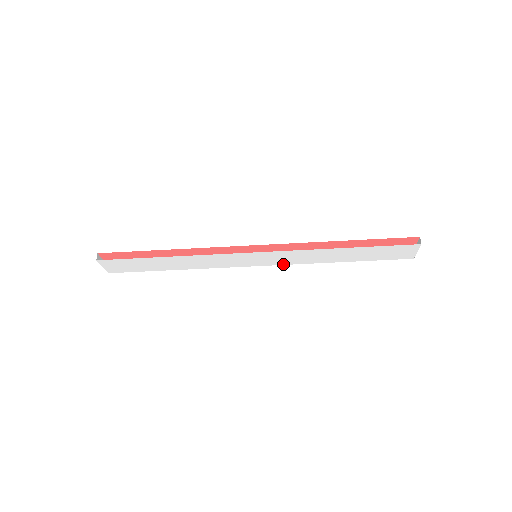
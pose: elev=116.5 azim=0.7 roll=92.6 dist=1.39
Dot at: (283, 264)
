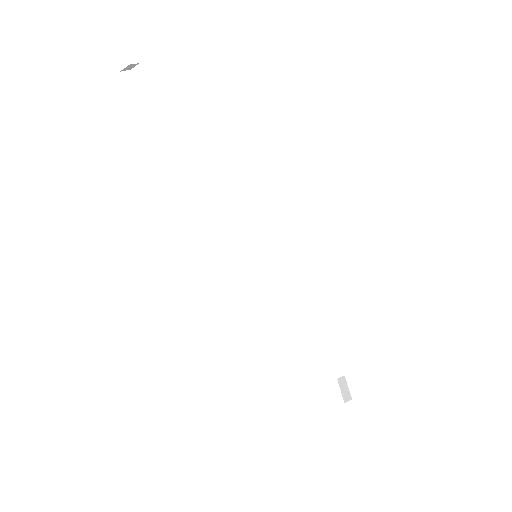
Dot at: (268, 275)
